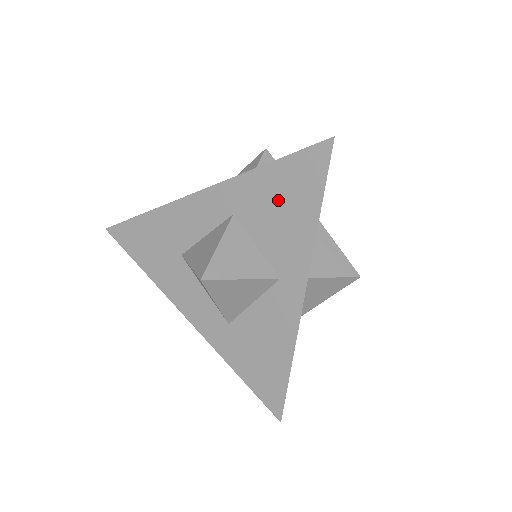
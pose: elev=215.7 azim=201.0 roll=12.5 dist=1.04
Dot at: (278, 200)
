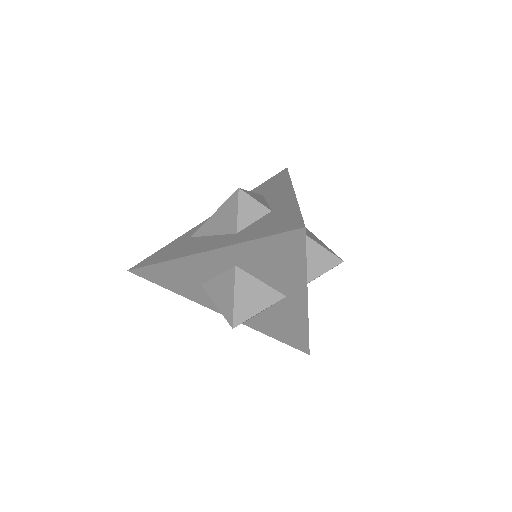
Dot at: (270, 259)
